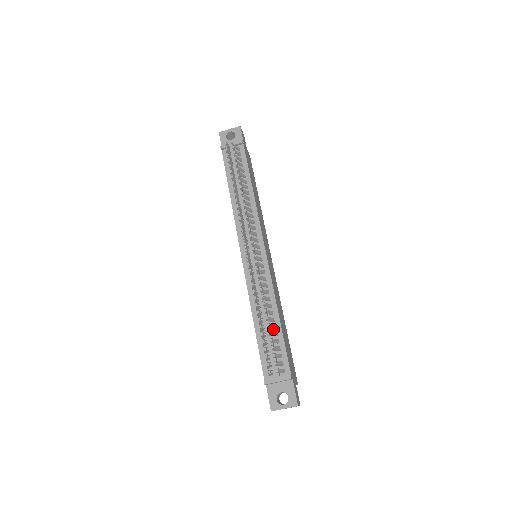
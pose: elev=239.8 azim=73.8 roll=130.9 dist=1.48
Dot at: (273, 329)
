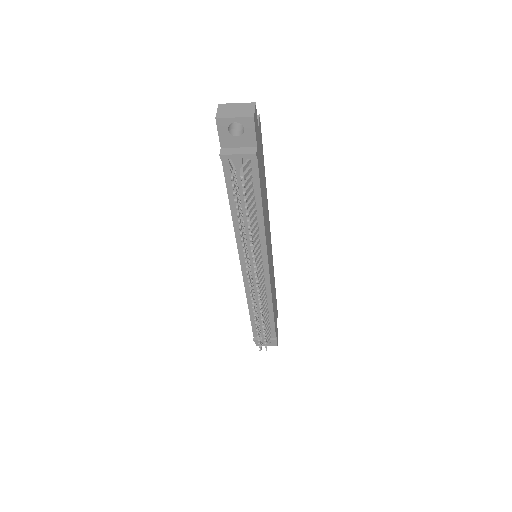
Dot at: (266, 316)
